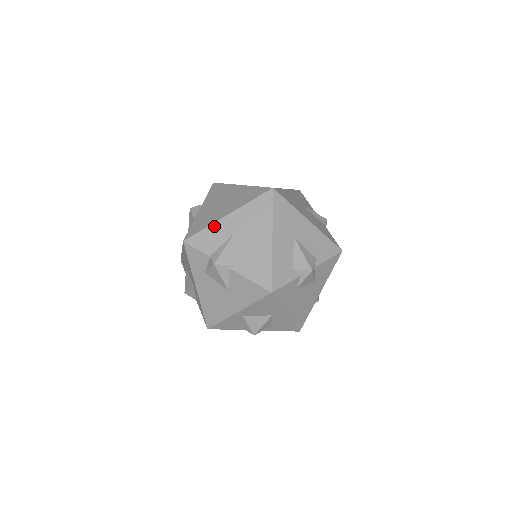
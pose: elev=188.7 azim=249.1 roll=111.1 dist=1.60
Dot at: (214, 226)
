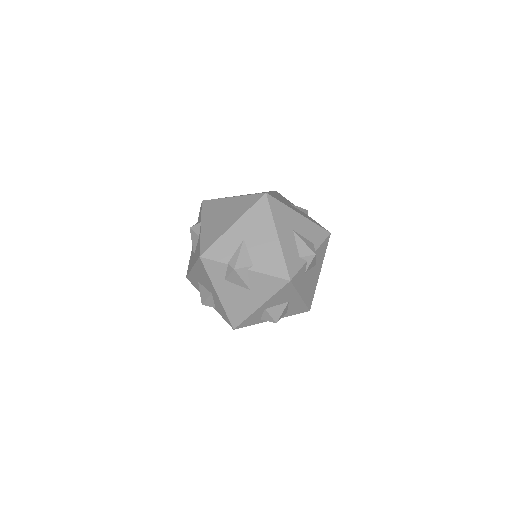
Dot at: (224, 237)
